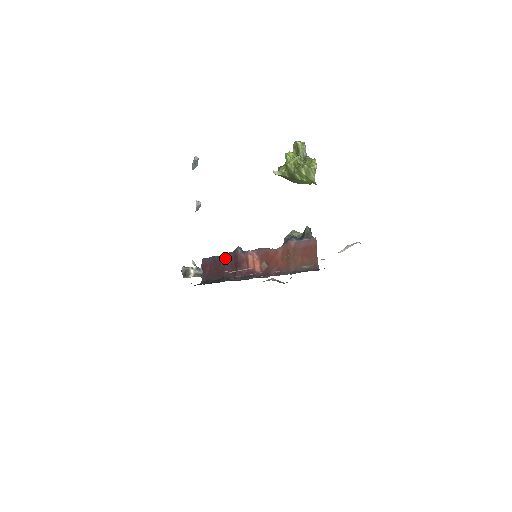
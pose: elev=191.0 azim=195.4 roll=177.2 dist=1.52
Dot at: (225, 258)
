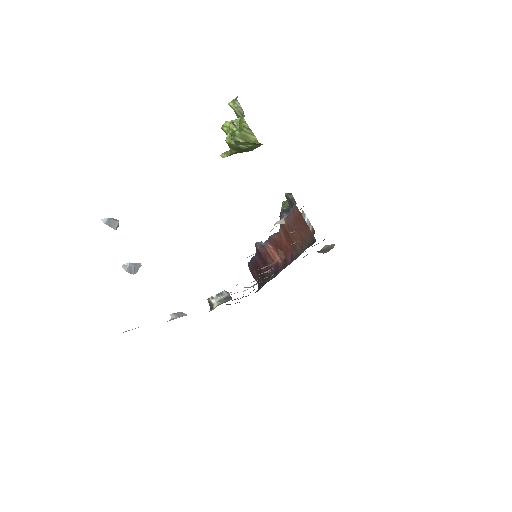
Dot at: (256, 258)
